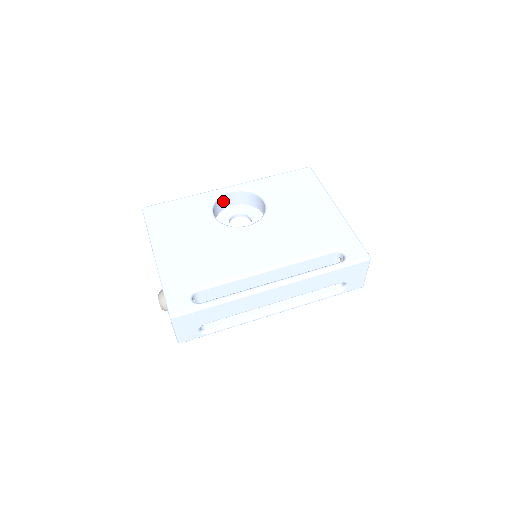
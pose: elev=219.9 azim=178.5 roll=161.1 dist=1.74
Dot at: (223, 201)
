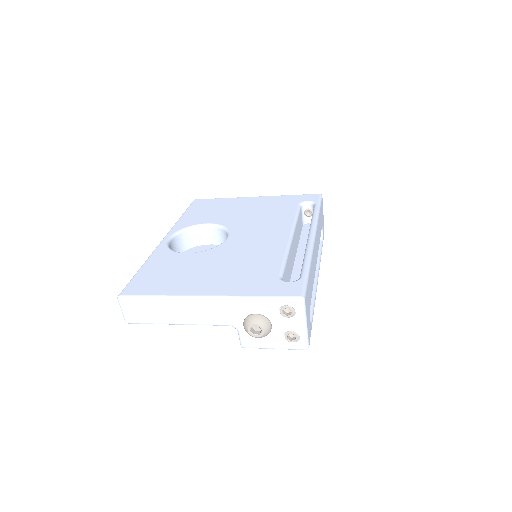
Dot at: occluded
